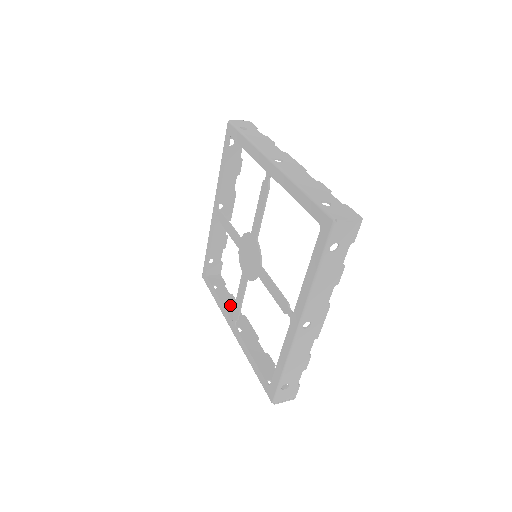
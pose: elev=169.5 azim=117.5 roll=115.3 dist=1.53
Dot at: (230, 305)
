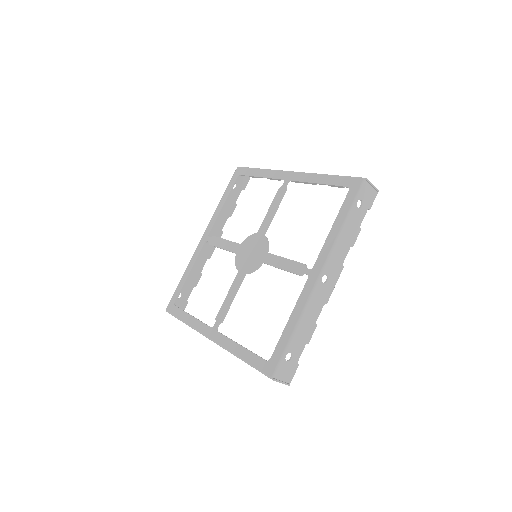
Dot at: occluded
